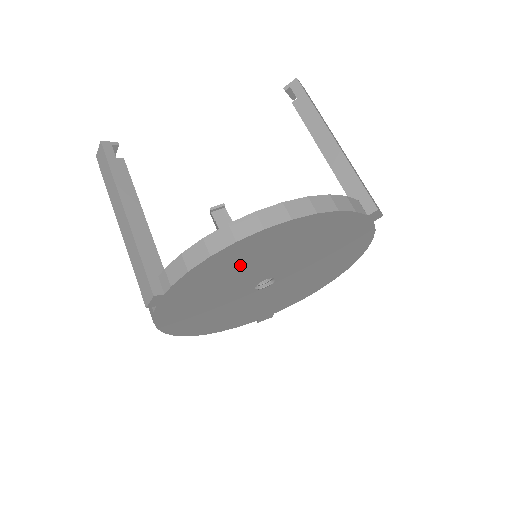
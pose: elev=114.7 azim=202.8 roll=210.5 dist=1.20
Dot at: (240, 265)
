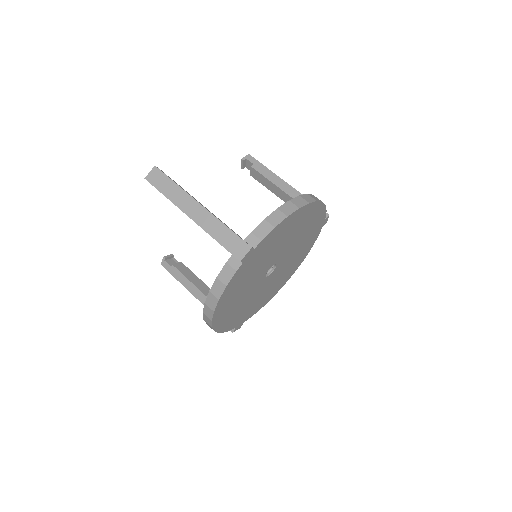
Dot at: (283, 237)
